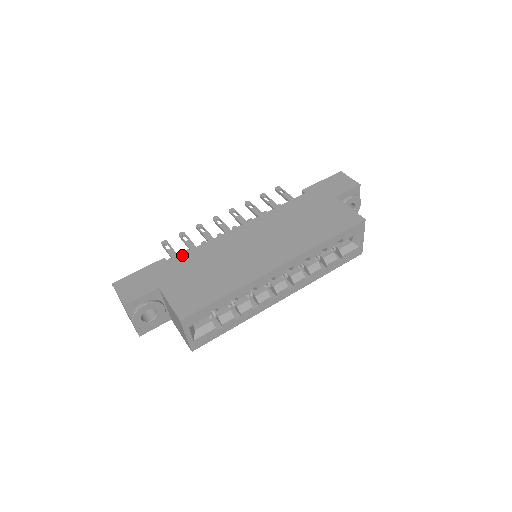
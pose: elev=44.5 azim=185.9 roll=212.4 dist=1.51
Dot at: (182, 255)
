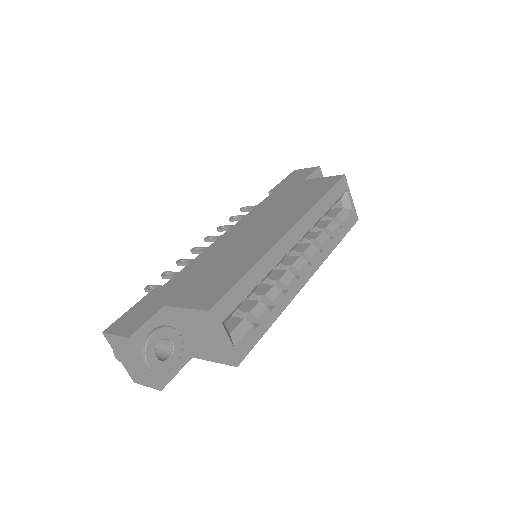
Dot at: (175, 276)
